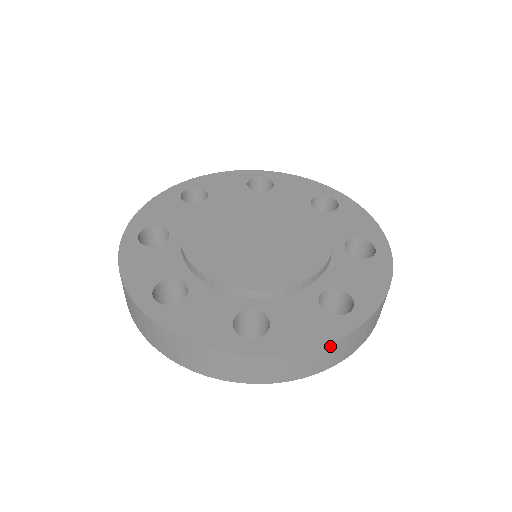
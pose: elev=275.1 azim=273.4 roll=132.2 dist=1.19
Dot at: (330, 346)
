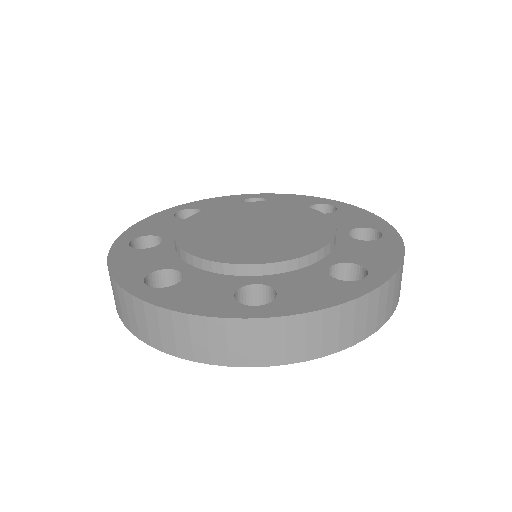
Dot at: (348, 308)
